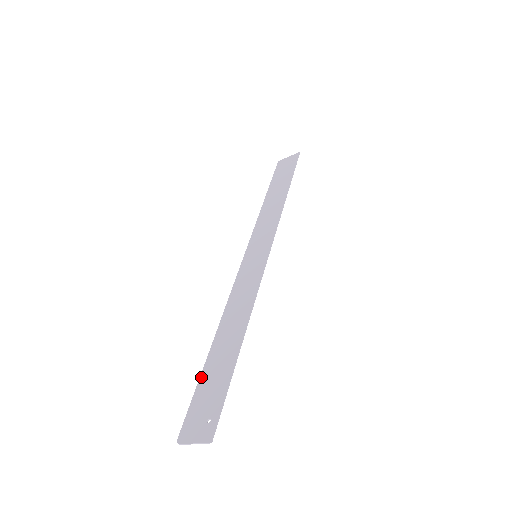
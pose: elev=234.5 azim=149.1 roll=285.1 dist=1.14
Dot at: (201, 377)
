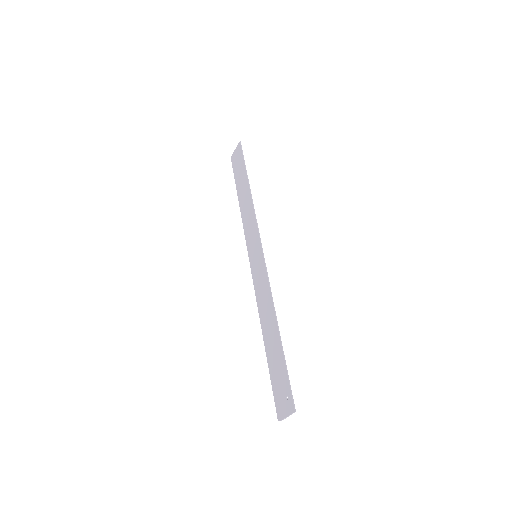
Dot at: (269, 369)
